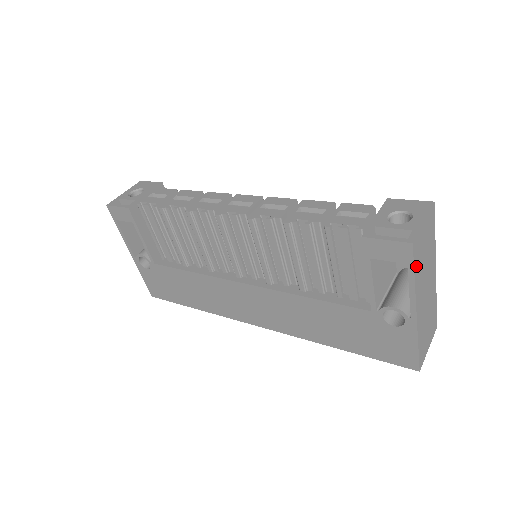
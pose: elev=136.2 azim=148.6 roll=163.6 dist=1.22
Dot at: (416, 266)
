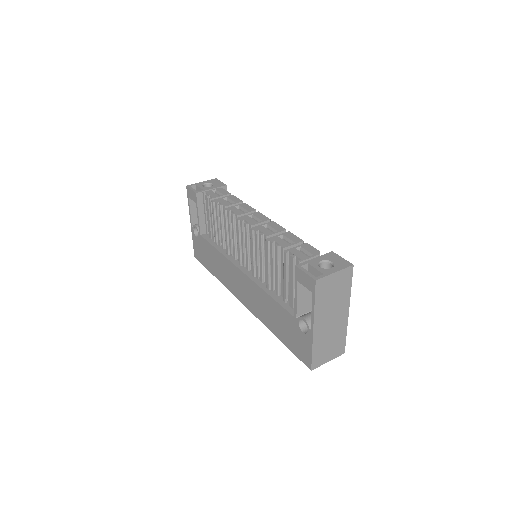
Dot at: (318, 297)
